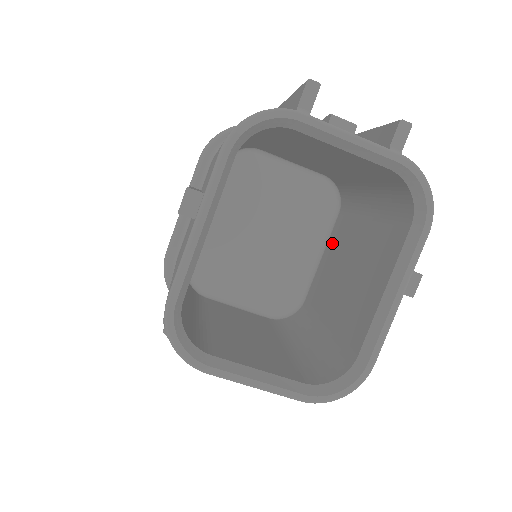
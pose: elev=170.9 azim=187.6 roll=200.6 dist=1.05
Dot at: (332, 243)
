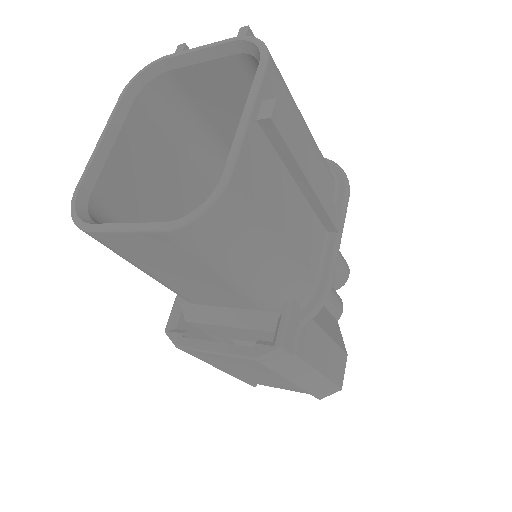
Dot at: occluded
